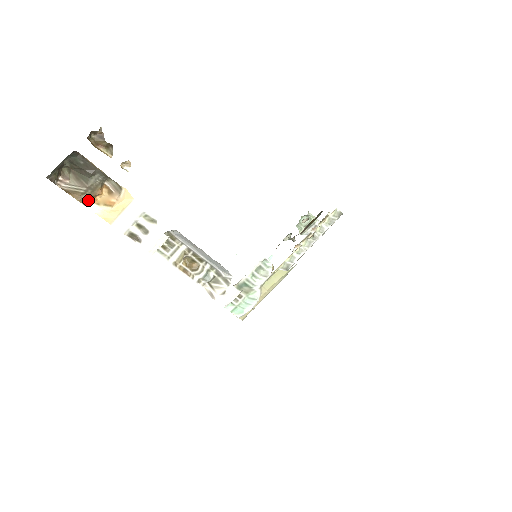
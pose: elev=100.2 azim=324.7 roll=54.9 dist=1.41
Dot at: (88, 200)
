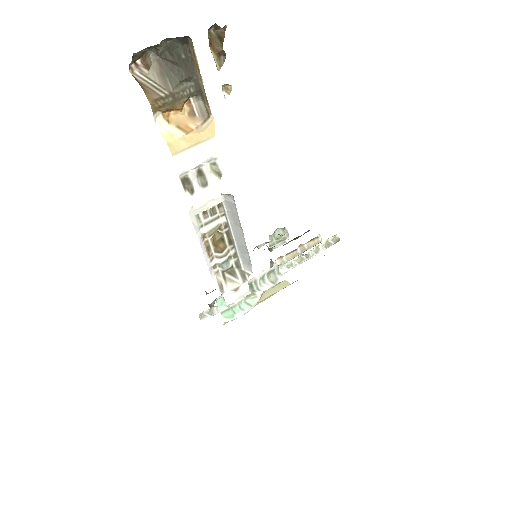
Dot at: (161, 110)
